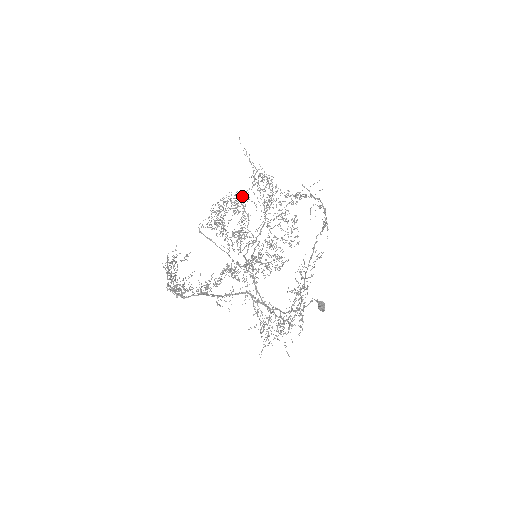
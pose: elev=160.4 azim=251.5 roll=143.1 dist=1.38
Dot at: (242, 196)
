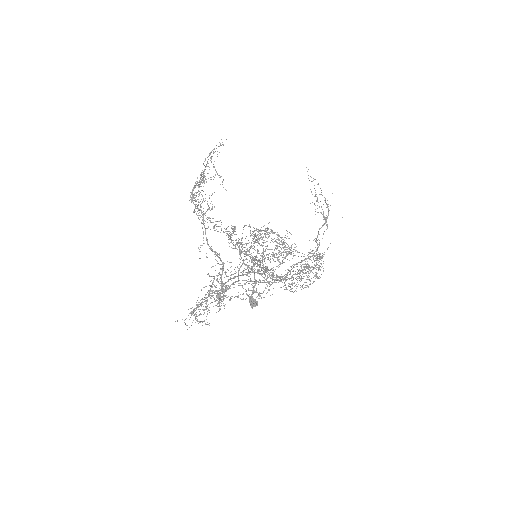
Dot at: occluded
